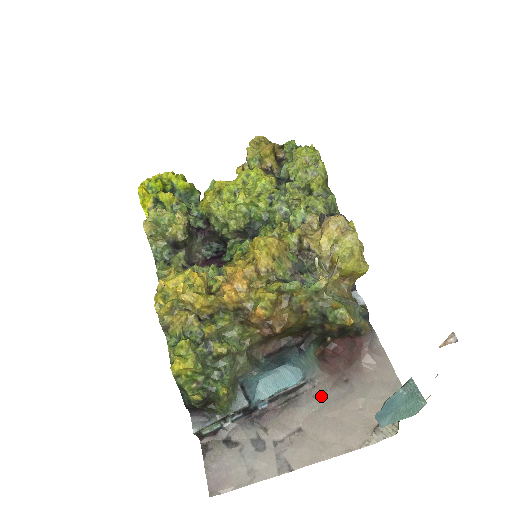
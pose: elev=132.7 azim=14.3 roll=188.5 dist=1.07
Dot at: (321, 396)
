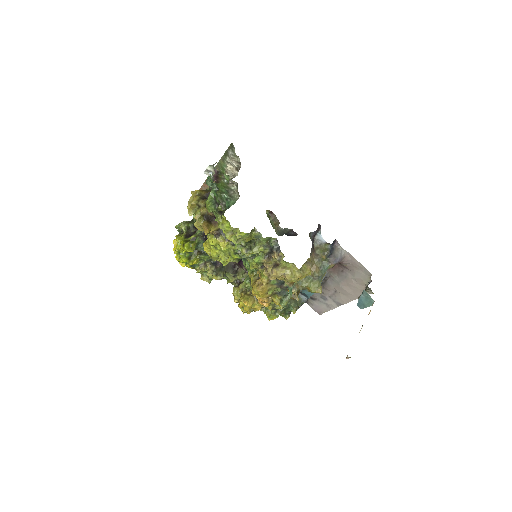
Dot at: (335, 280)
